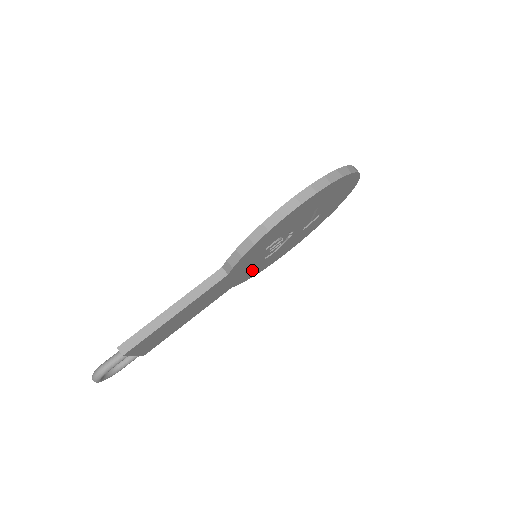
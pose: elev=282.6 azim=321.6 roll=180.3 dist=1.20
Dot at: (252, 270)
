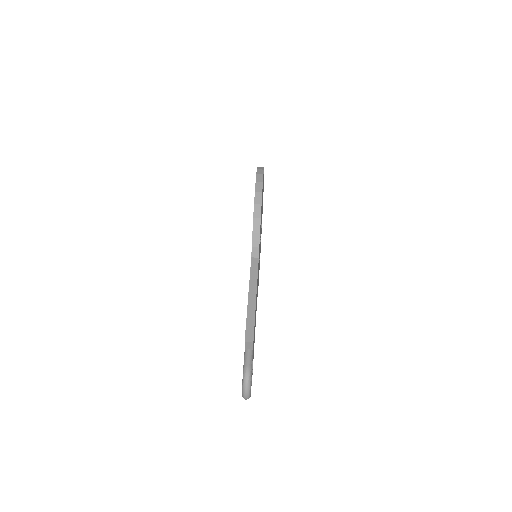
Dot at: (258, 276)
